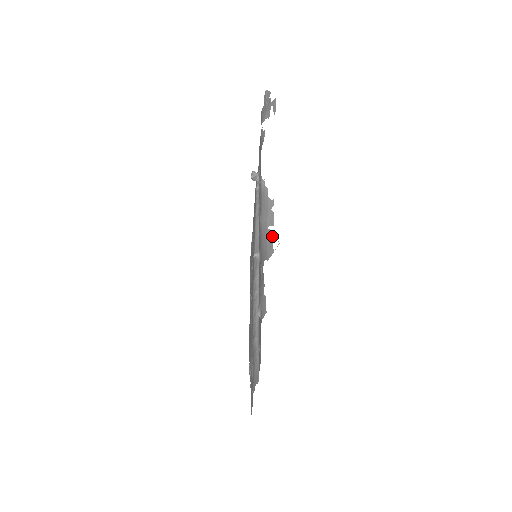
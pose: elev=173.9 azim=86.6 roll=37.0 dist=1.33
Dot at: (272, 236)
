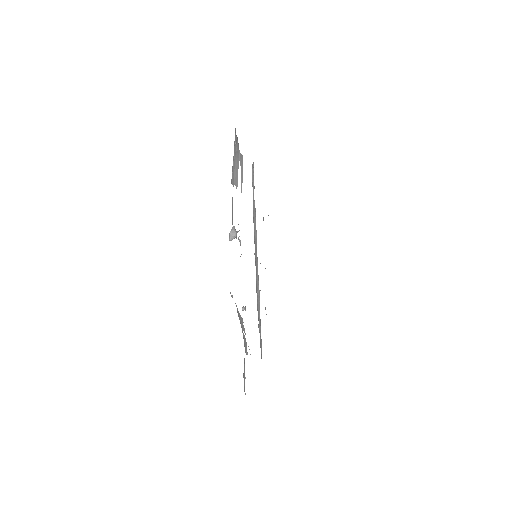
Dot at: (246, 342)
